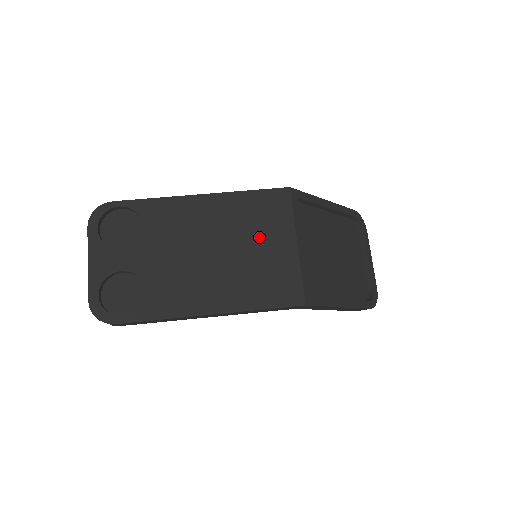
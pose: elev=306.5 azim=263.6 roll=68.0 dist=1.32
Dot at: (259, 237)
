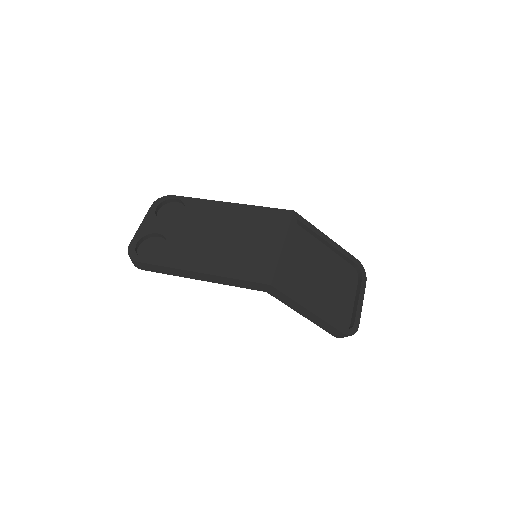
Dot at: (257, 235)
